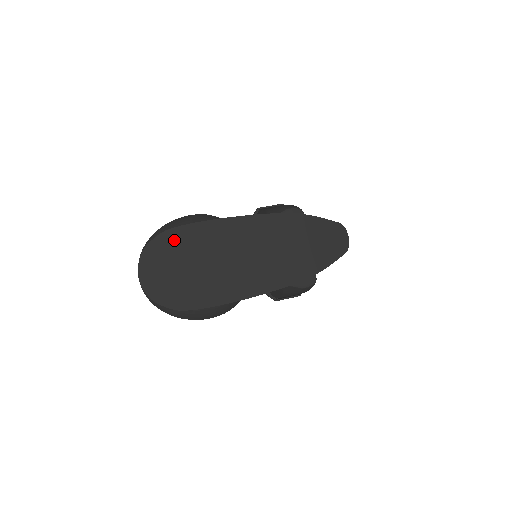
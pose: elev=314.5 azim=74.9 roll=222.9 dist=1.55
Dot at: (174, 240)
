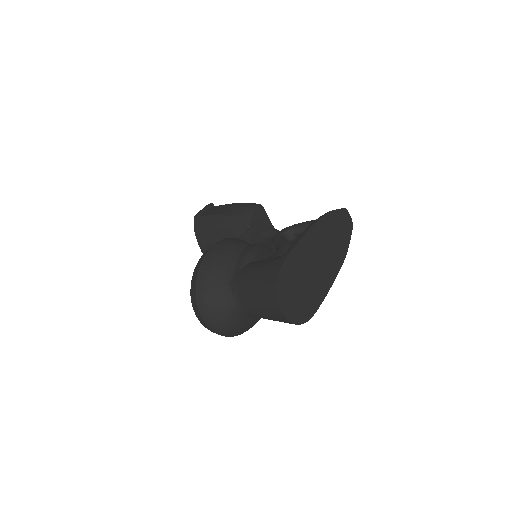
Dot at: (287, 271)
